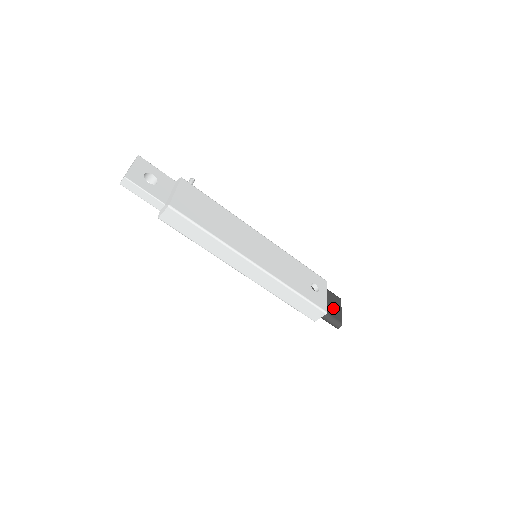
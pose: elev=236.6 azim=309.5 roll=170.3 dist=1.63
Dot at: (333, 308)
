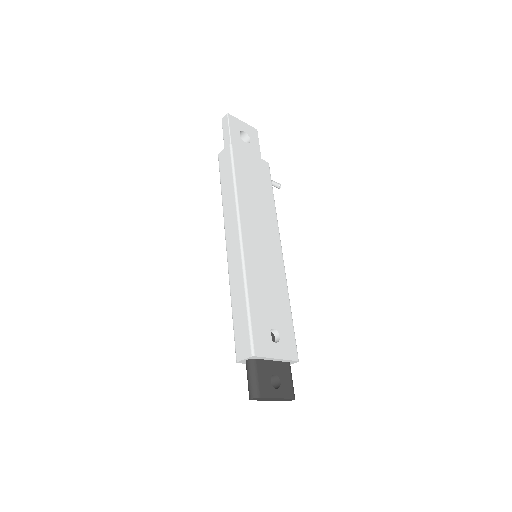
Dot at: occluded
